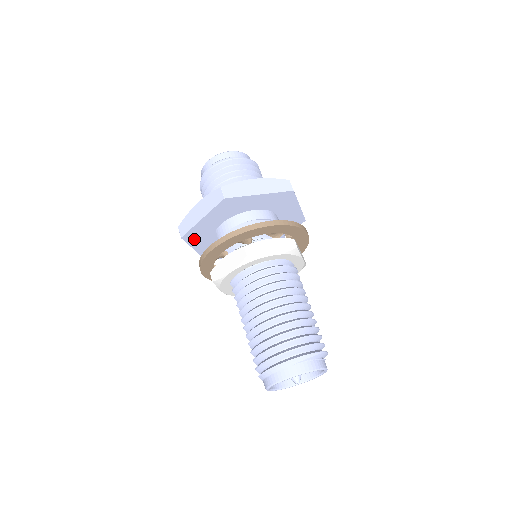
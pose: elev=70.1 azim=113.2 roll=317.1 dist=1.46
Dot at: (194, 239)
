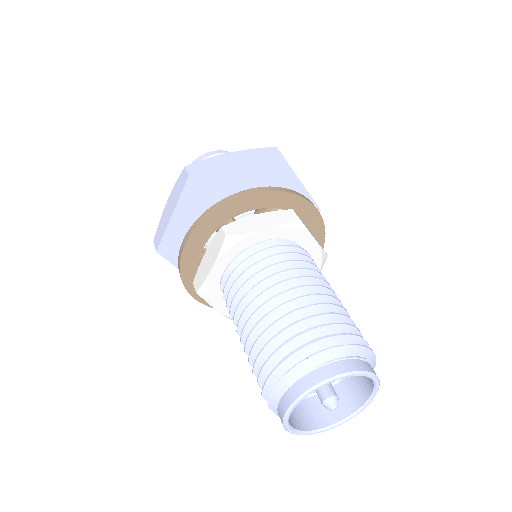
Dot at: (176, 253)
